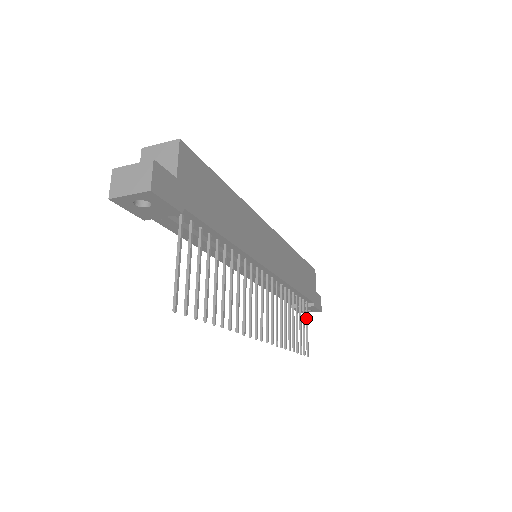
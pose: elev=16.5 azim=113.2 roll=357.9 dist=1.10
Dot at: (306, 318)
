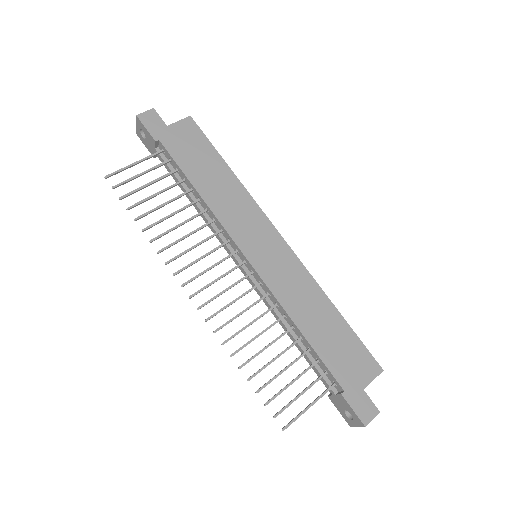
Dot at: (318, 396)
